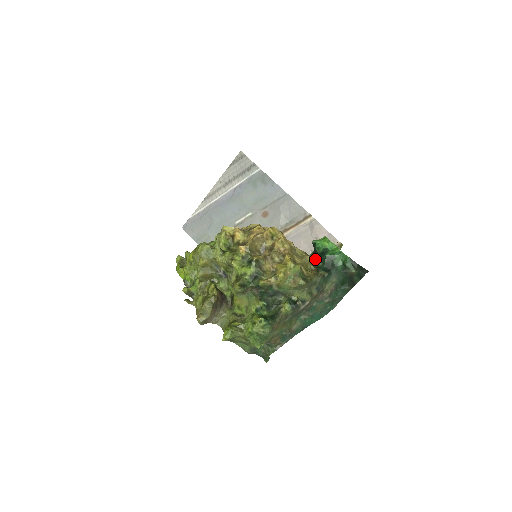
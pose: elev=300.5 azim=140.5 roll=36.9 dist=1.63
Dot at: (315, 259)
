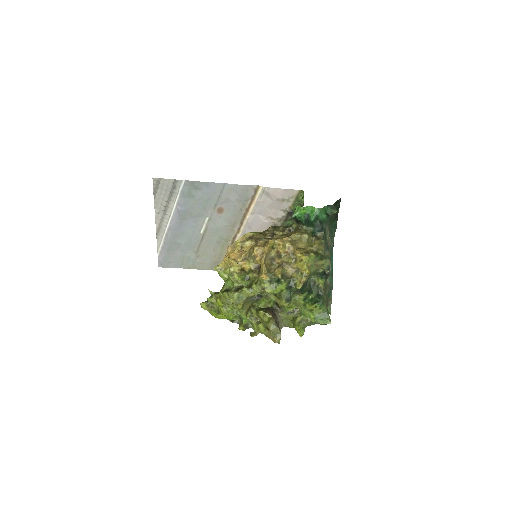
Dot at: (305, 228)
